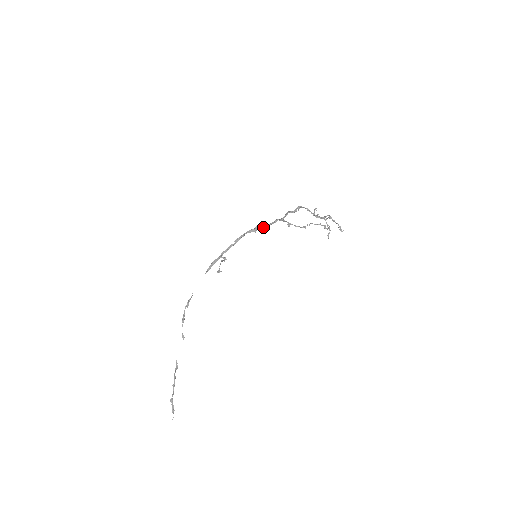
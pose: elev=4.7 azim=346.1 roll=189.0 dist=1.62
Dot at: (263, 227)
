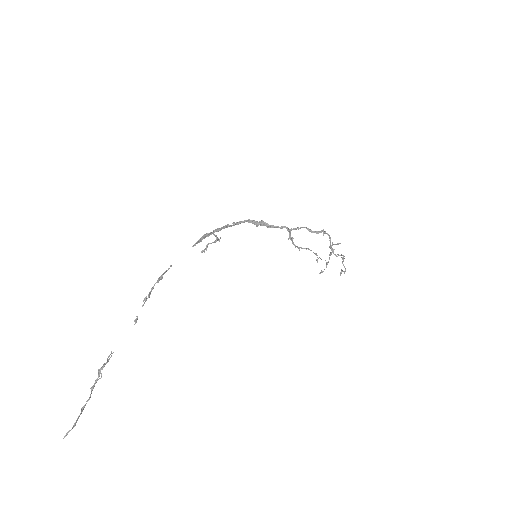
Dot at: (267, 225)
